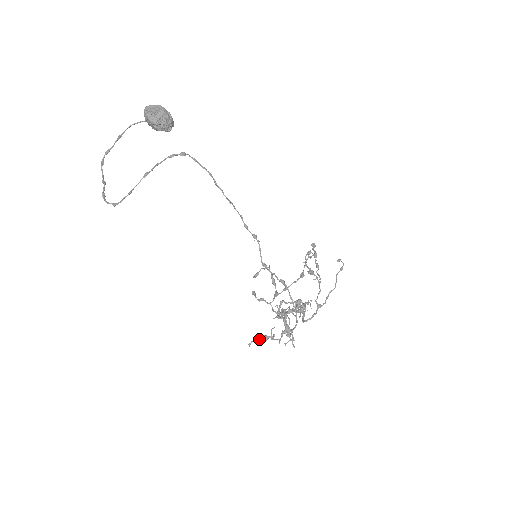
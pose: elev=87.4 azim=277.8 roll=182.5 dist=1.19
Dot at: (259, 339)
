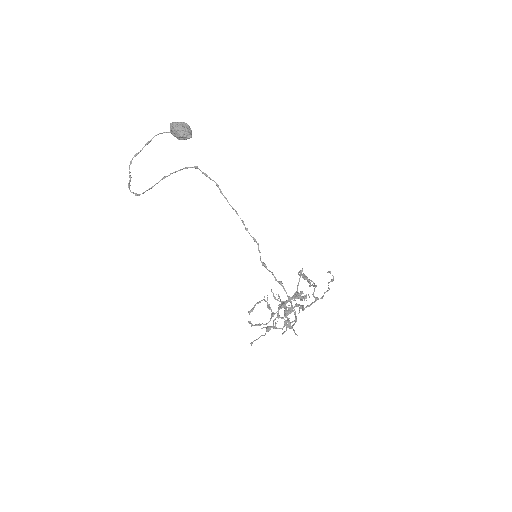
Dot at: occluded
